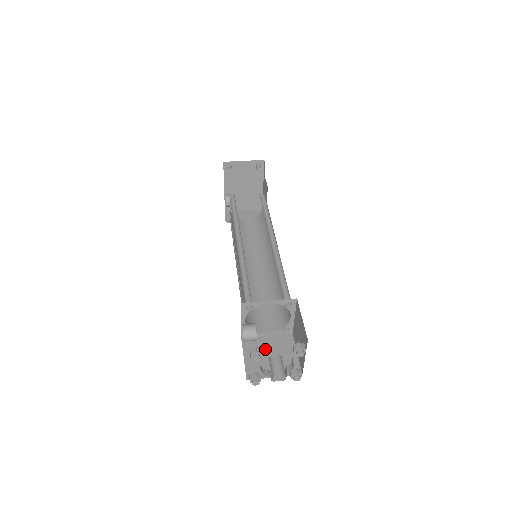
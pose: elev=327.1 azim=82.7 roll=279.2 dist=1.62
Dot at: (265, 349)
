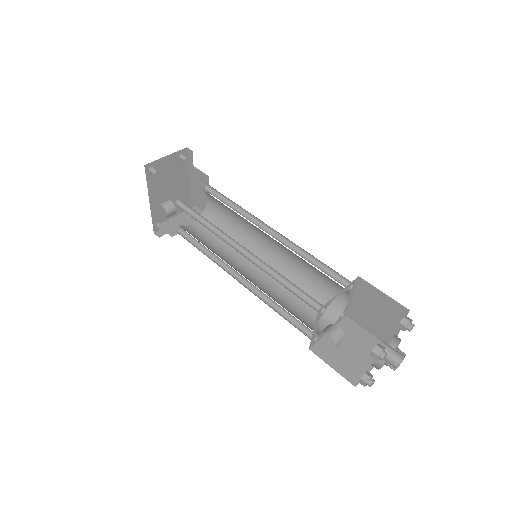
Dot at: (340, 346)
